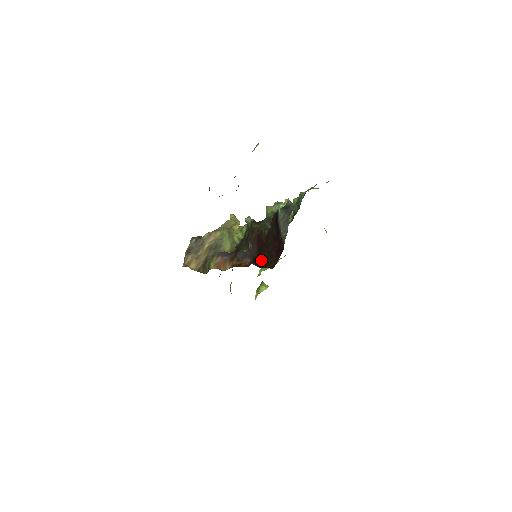
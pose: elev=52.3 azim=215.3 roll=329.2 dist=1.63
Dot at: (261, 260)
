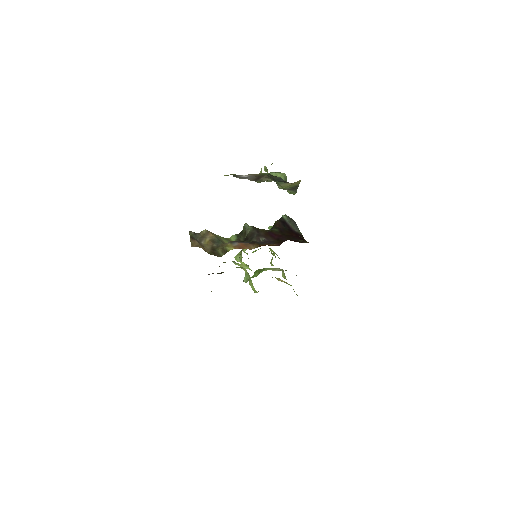
Dot at: occluded
